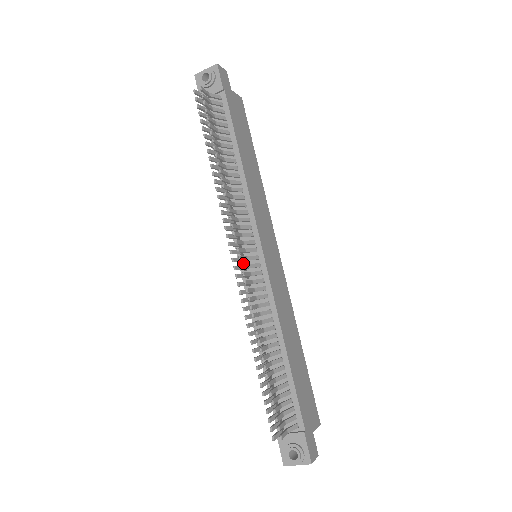
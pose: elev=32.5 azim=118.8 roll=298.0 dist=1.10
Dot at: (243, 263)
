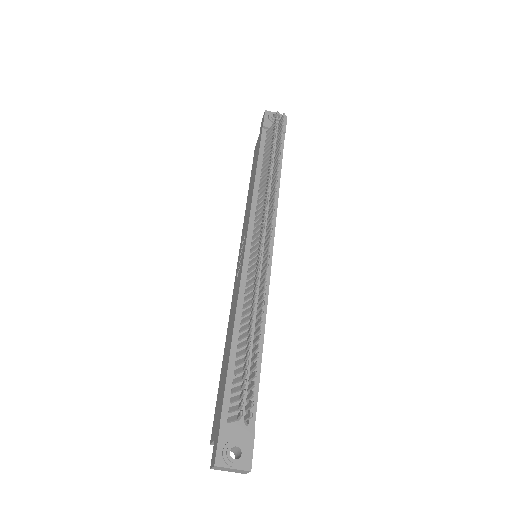
Dot at: (250, 251)
